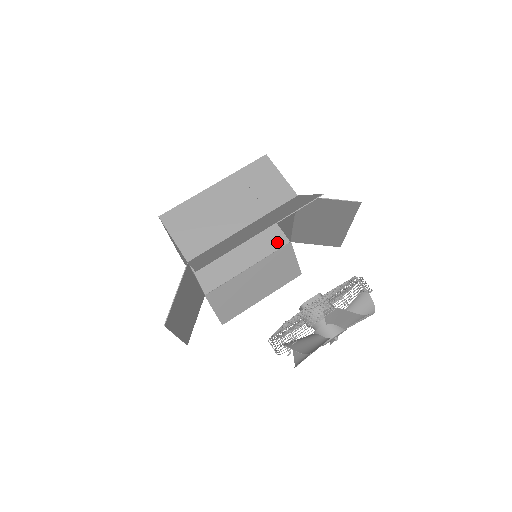
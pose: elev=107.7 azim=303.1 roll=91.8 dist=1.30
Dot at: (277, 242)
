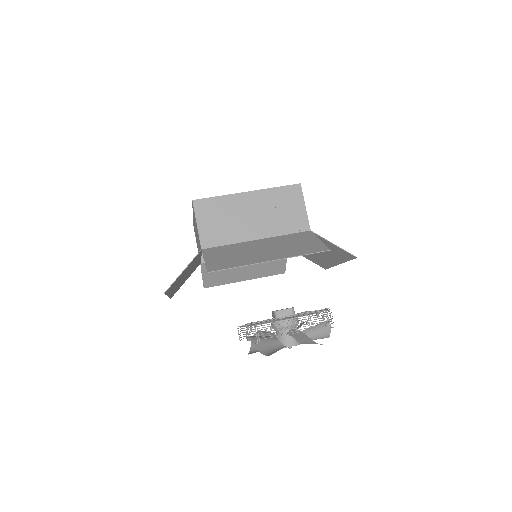
Dot at: occluded
